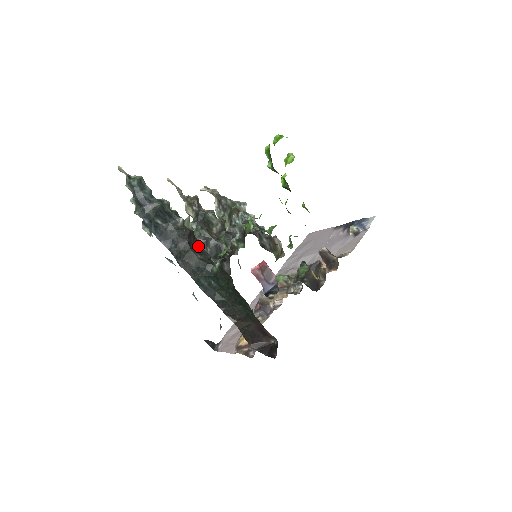
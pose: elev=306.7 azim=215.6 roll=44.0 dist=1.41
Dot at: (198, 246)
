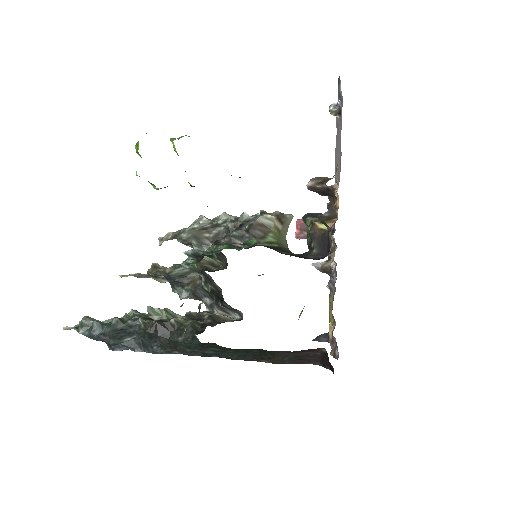
Dot at: (174, 328)
